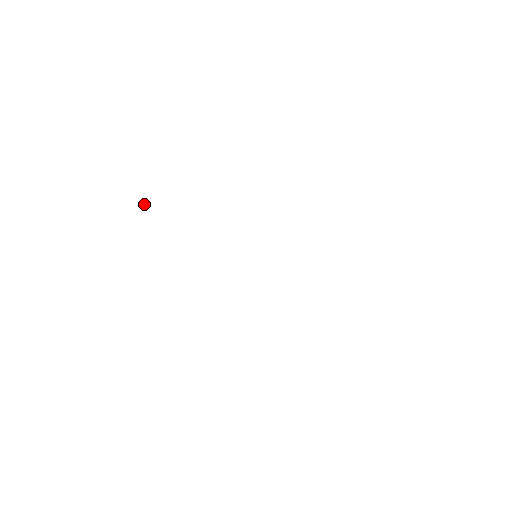
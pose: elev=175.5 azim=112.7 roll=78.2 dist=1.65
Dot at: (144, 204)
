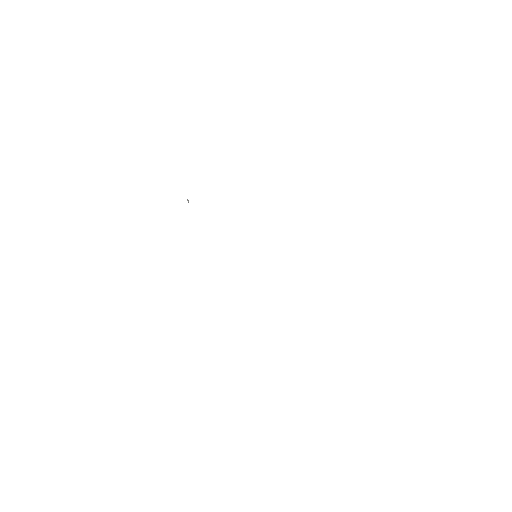
Dot at: (187, 199)
